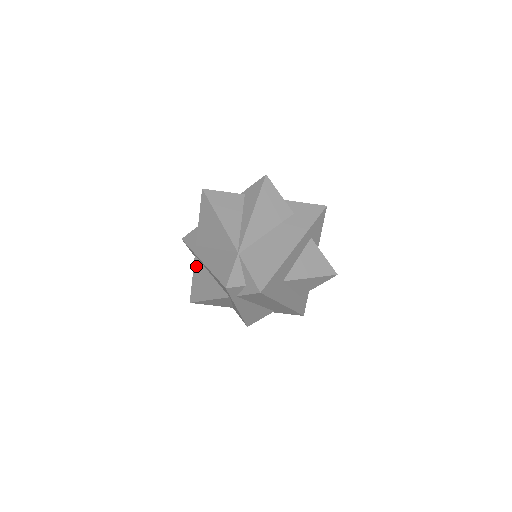
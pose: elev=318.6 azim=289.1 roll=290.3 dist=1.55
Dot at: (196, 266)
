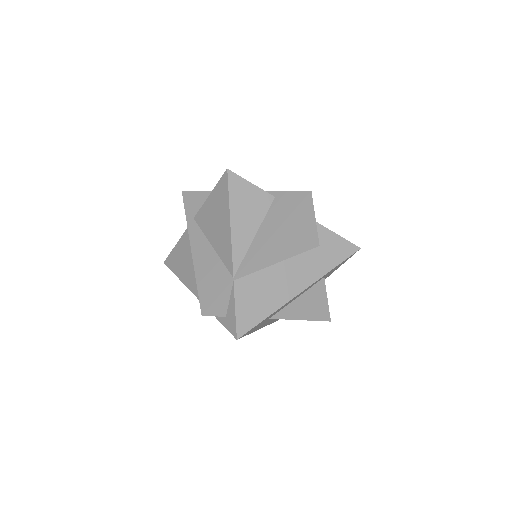
Dot at: (185, 238)
